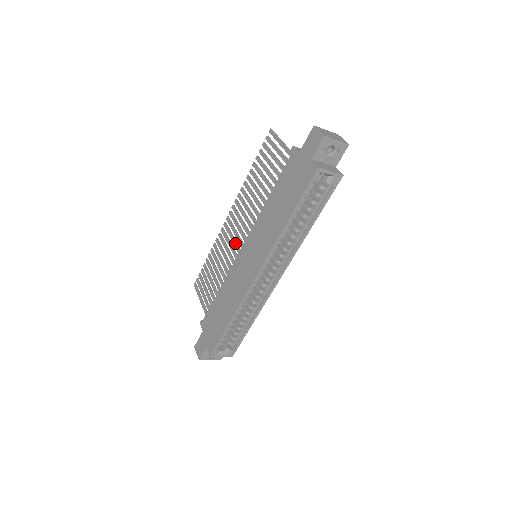
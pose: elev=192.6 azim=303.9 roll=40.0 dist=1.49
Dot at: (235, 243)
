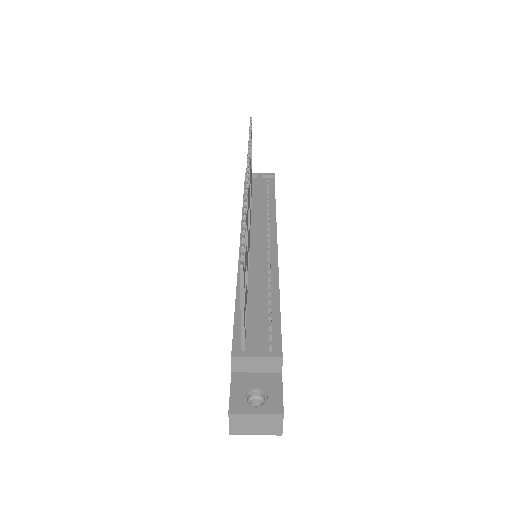
Dot at: occluded
